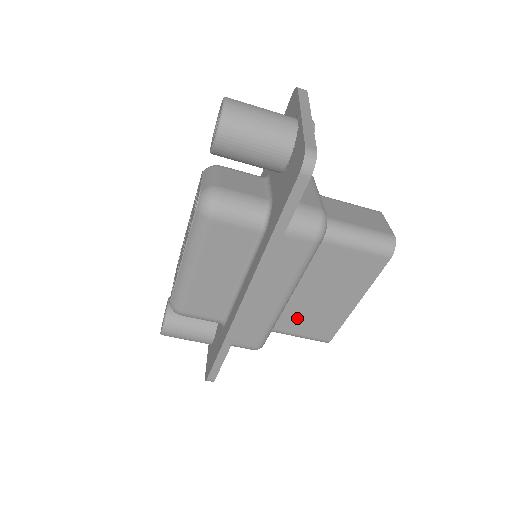
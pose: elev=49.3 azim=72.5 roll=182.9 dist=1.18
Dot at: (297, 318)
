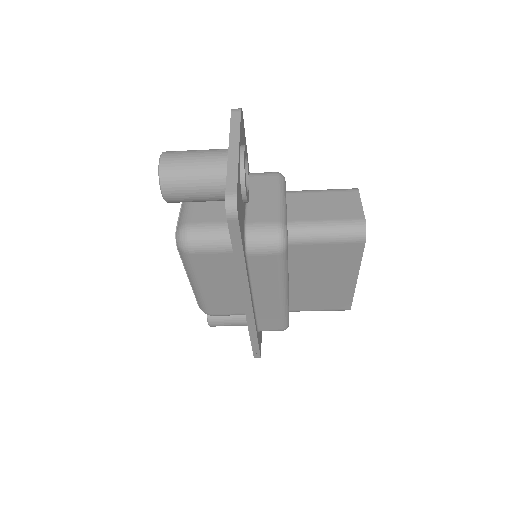
Dot at: (309, 299)
